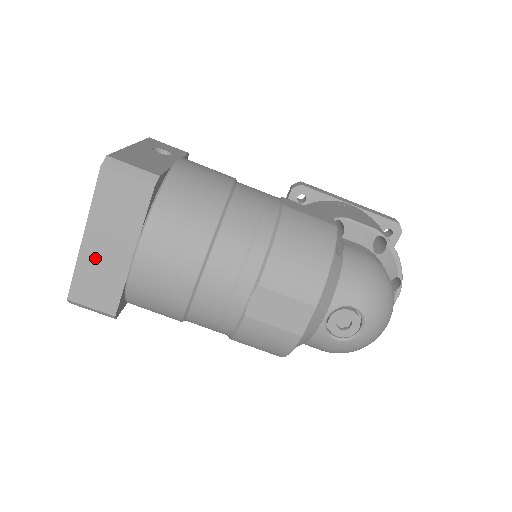
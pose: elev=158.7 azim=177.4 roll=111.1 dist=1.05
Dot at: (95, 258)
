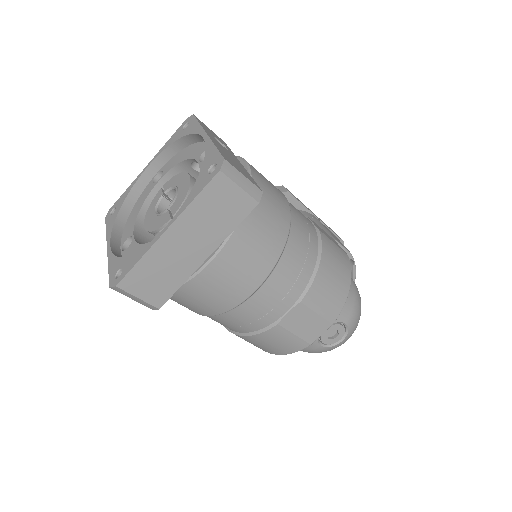
Dot at: (168, 253)
